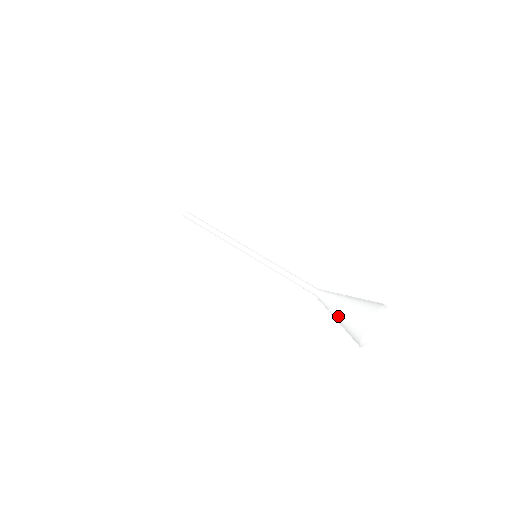
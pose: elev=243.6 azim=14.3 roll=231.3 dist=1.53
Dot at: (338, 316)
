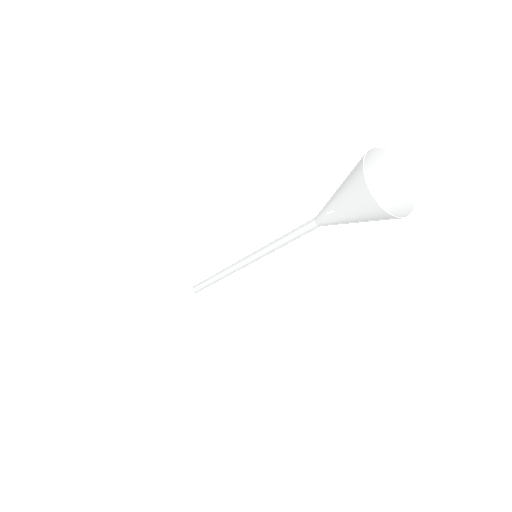
Dot at: (342, 210)
